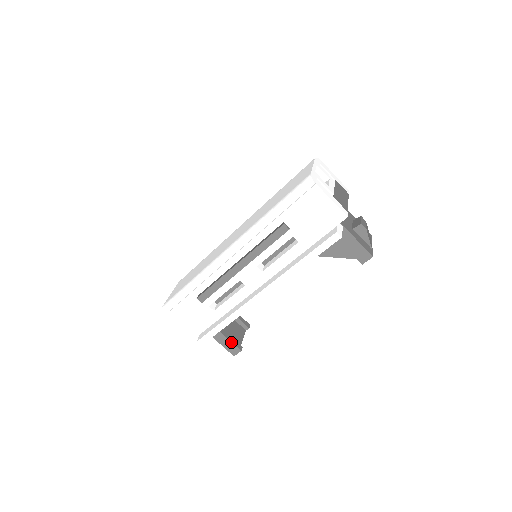
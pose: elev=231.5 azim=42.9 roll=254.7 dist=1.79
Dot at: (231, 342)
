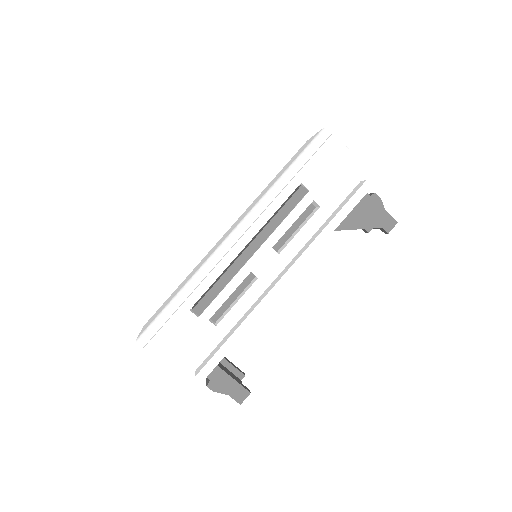
Dot at: (236, 381)
